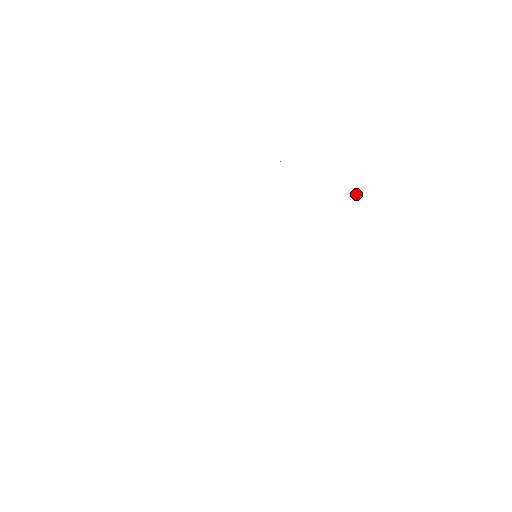
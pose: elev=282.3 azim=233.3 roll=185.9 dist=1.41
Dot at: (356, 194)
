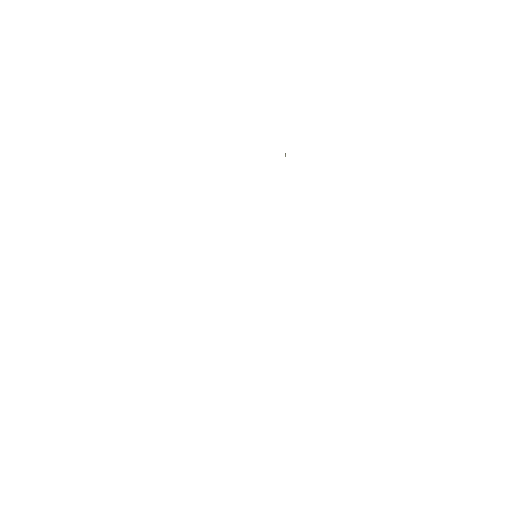
Dot at: occluded
